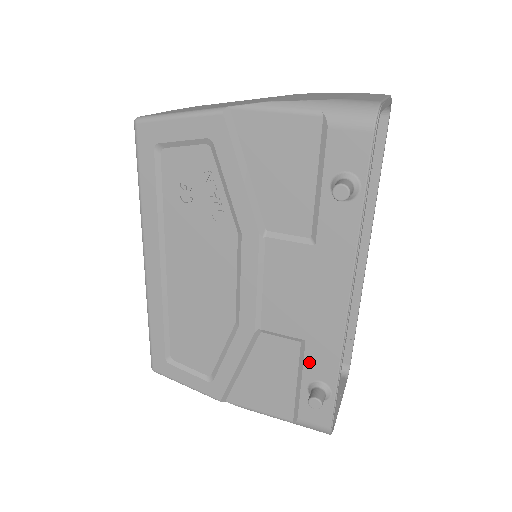
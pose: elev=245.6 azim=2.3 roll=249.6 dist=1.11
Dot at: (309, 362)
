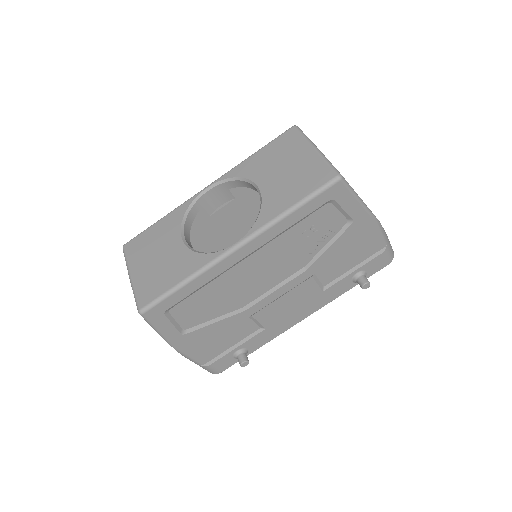
Dot at: (254, 339)
